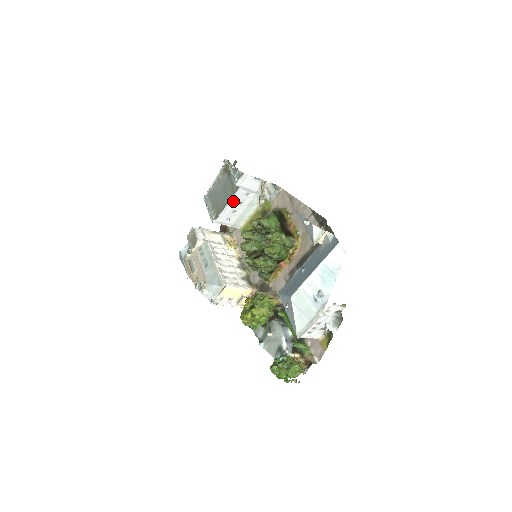
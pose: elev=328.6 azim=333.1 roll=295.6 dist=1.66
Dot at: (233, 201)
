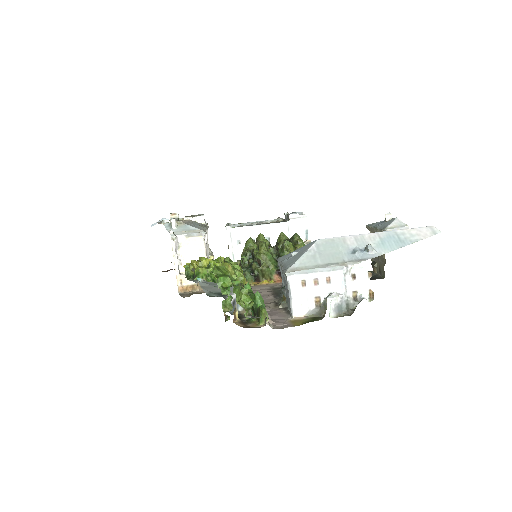
Dot at: (267, 228)
